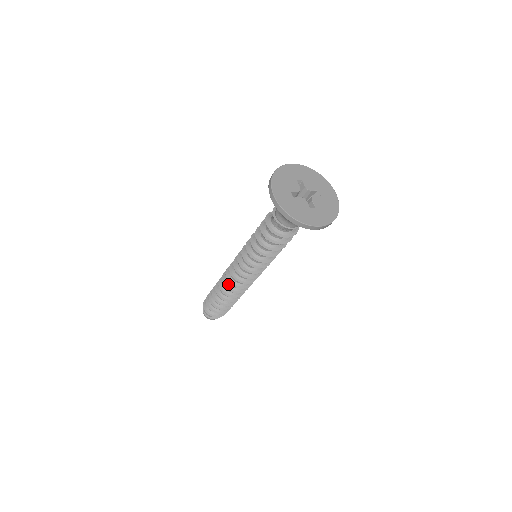
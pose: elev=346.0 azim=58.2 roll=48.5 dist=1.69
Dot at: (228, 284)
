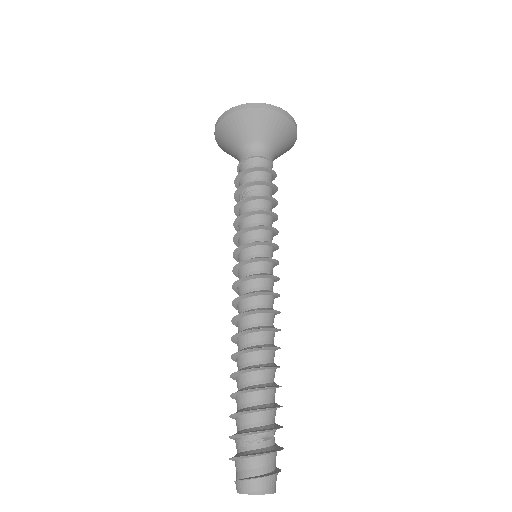
Dot at: occluded
